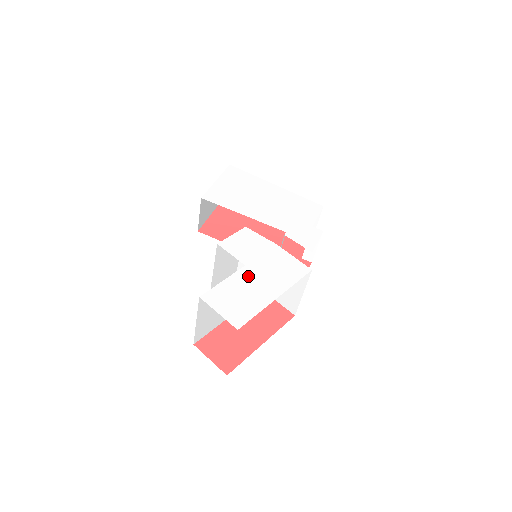
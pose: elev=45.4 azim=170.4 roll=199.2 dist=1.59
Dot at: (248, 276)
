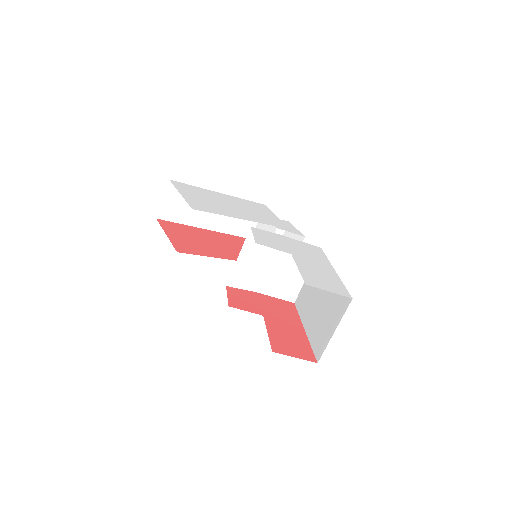
Dot at: (304, 261)
